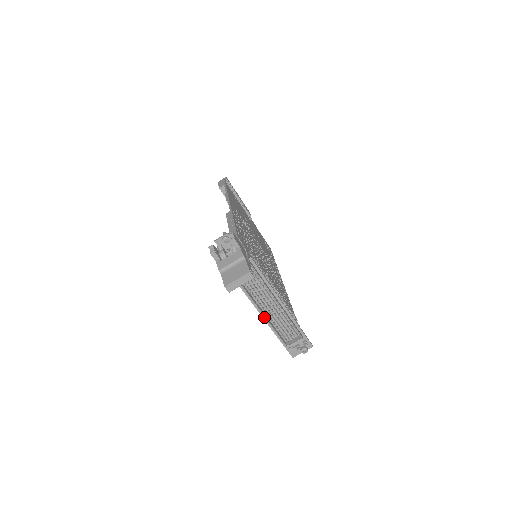
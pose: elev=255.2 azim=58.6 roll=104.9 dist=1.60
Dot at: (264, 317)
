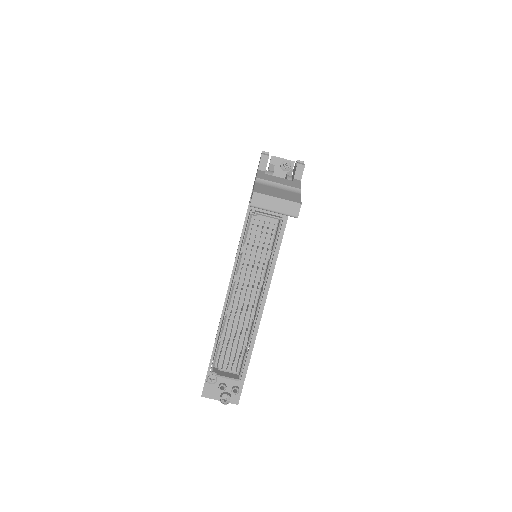
Dot at: (227, 306)
